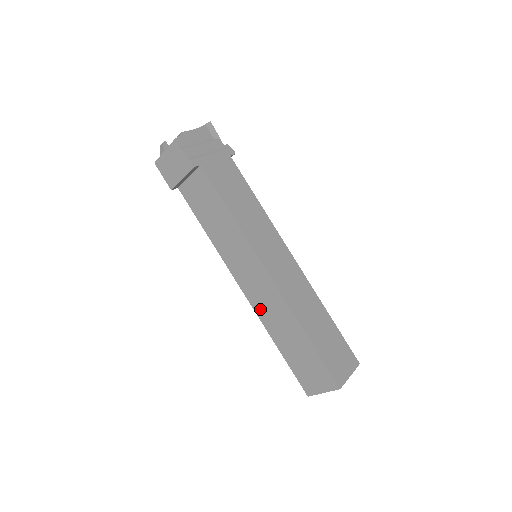
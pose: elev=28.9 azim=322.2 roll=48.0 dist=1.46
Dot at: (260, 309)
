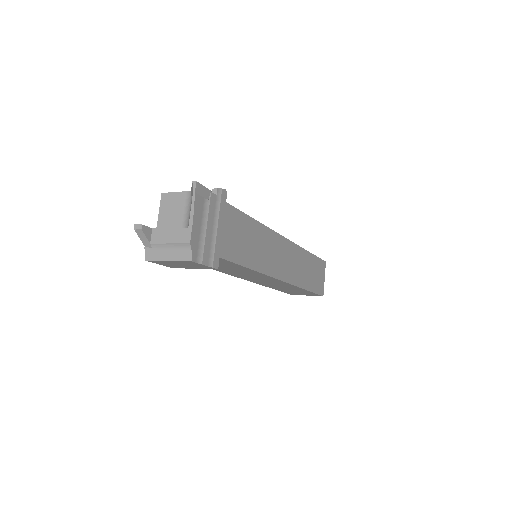
Dot at: occluded
